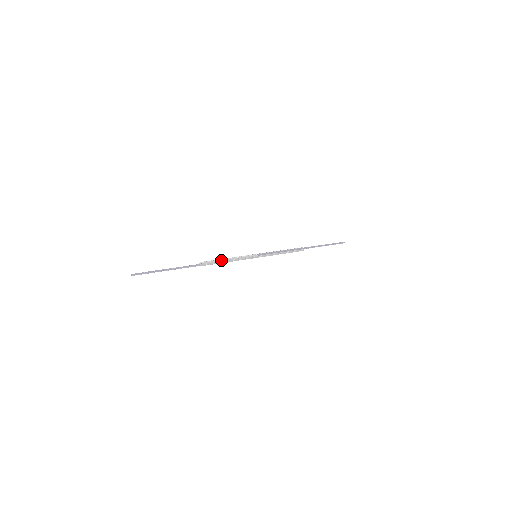
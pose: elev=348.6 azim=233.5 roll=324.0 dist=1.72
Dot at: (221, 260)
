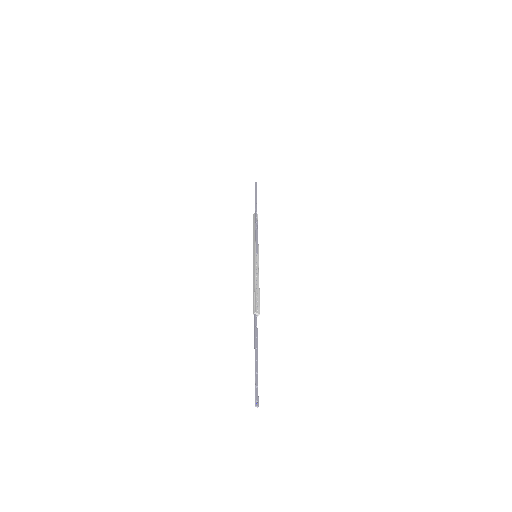
Dot at: (256, 290)
